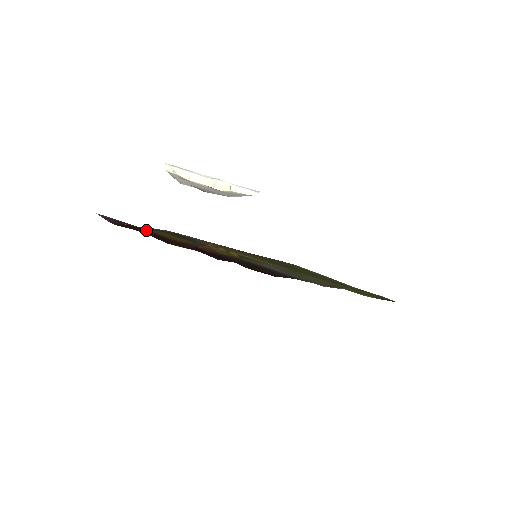
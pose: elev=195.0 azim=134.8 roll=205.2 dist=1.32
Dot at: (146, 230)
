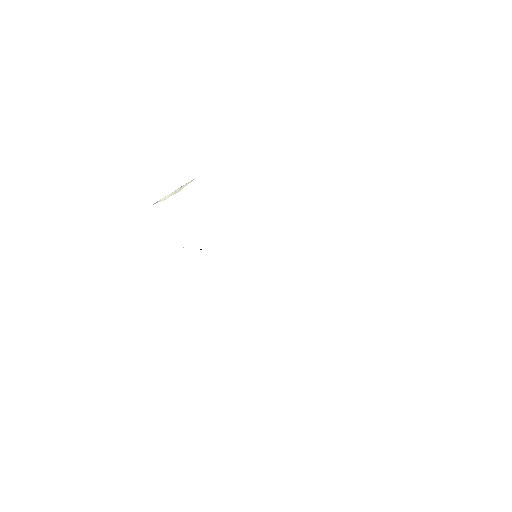
Dot at: occluded
